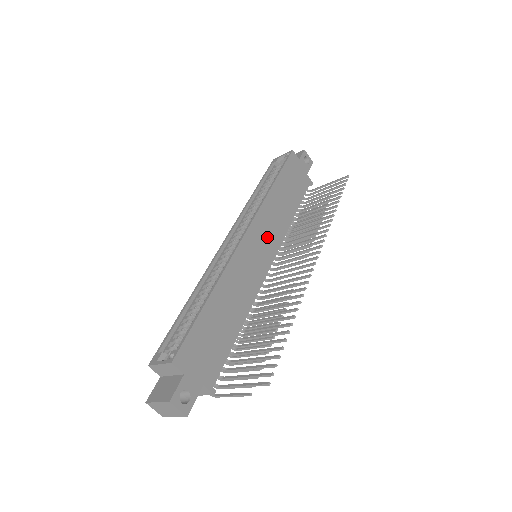
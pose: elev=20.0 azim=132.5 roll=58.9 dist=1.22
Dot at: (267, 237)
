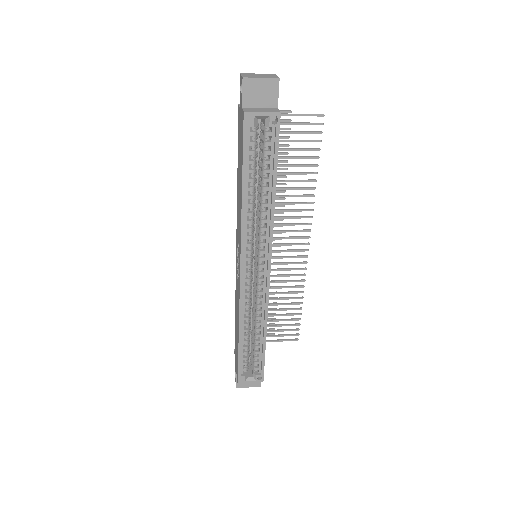
Dot at: occluded
